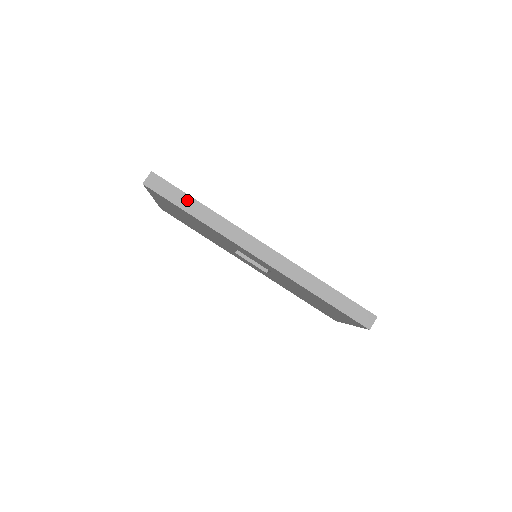
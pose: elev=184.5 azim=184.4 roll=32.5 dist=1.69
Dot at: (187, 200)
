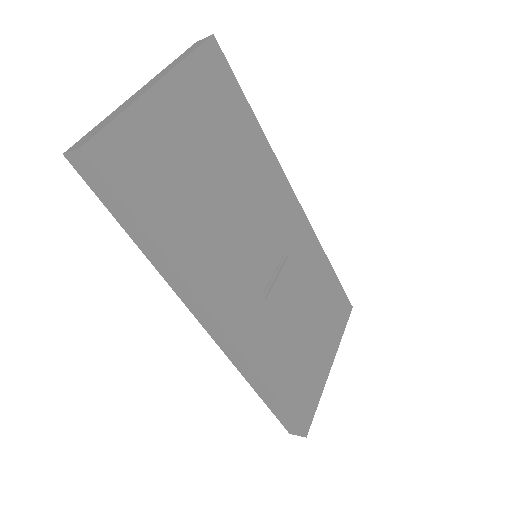
Dot at: (132, 222)
